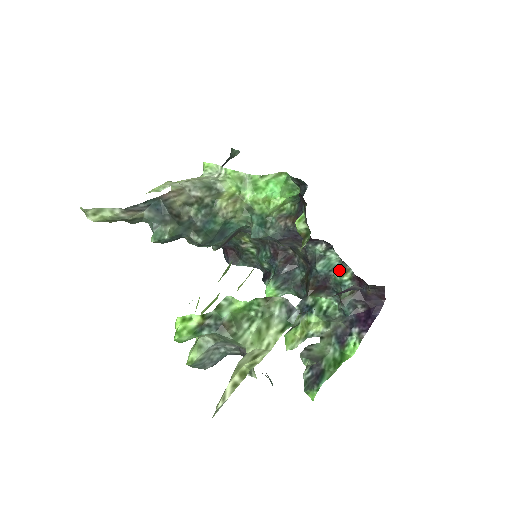
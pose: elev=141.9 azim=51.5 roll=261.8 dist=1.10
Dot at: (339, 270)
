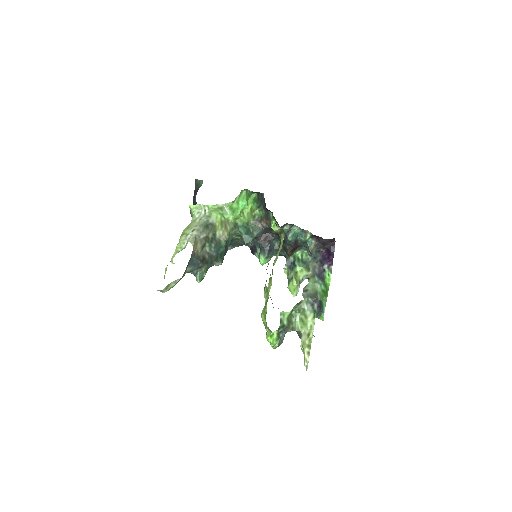
Dot at: (302, 234)
